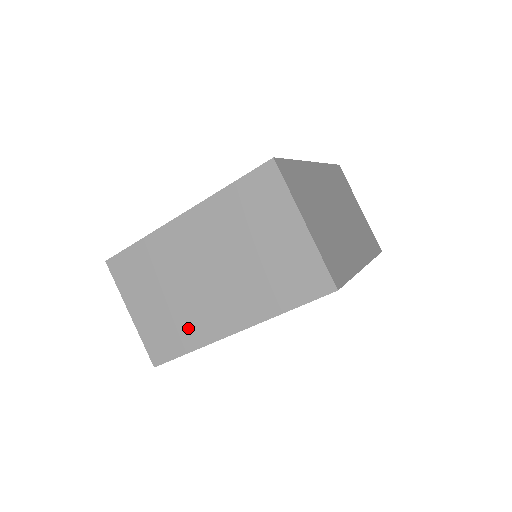
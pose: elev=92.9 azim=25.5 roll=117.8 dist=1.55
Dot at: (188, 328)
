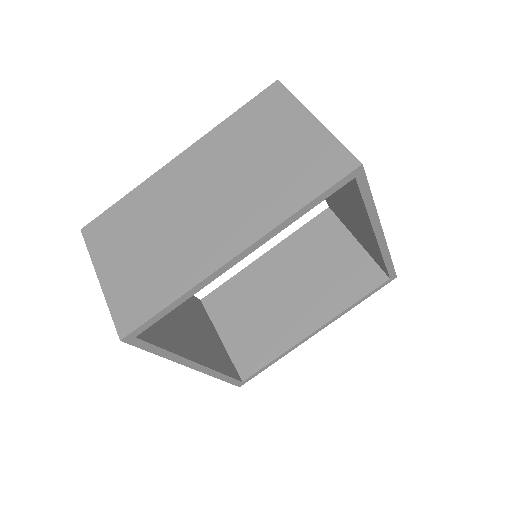
Dot at: (175, 270)
